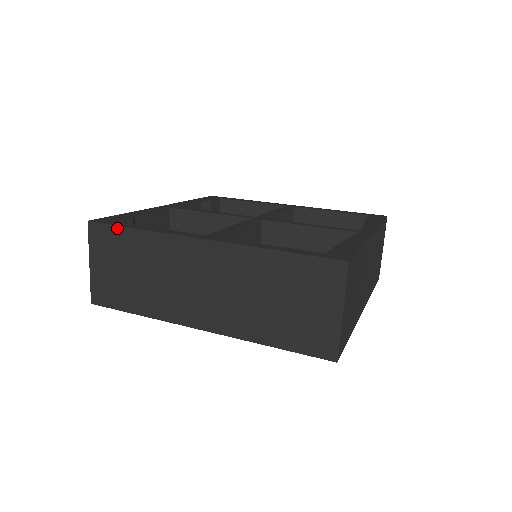
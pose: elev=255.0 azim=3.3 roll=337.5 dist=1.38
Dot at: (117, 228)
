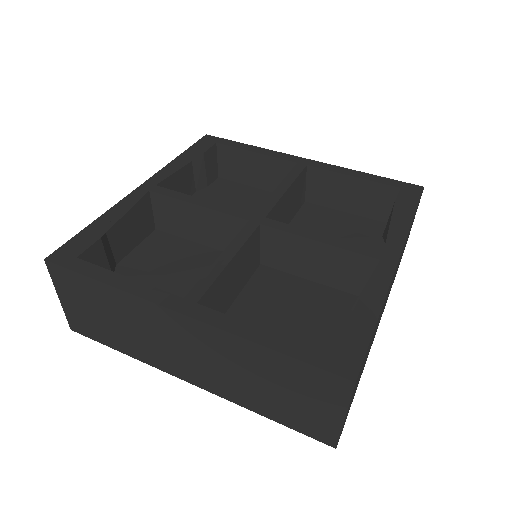
Dot at: (79, 275)
